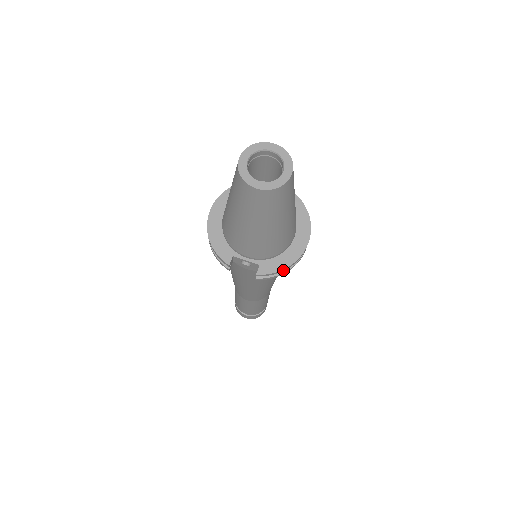
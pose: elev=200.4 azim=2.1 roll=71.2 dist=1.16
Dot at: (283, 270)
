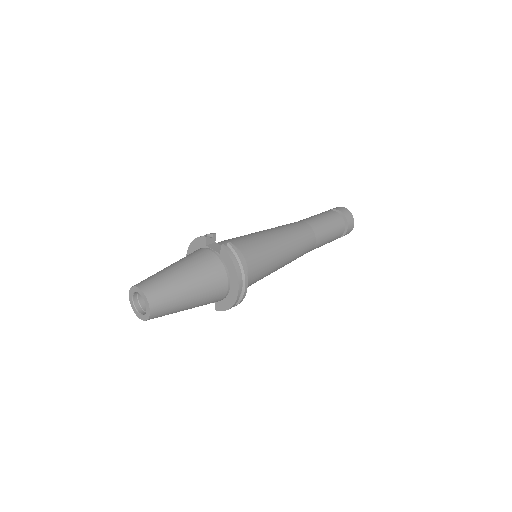
Dot at: occluded
